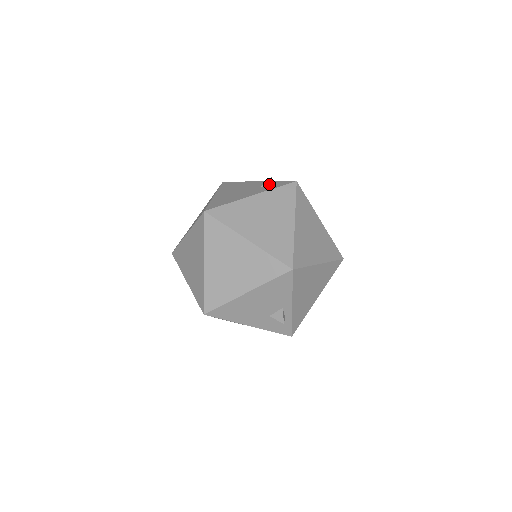
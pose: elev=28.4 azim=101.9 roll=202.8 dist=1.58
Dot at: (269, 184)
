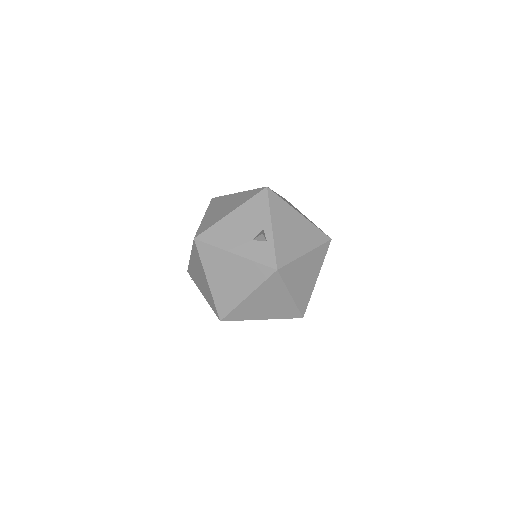
Dot at: occluded
